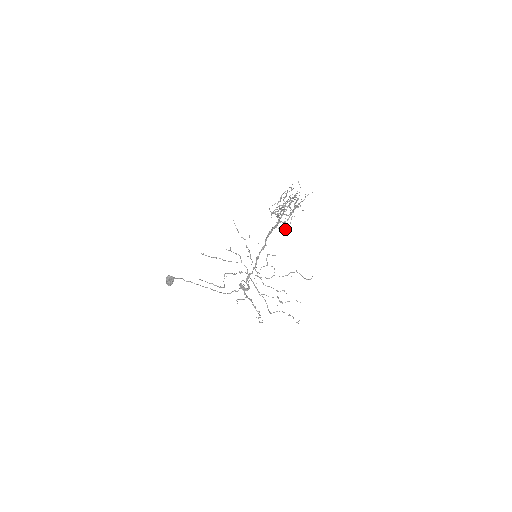
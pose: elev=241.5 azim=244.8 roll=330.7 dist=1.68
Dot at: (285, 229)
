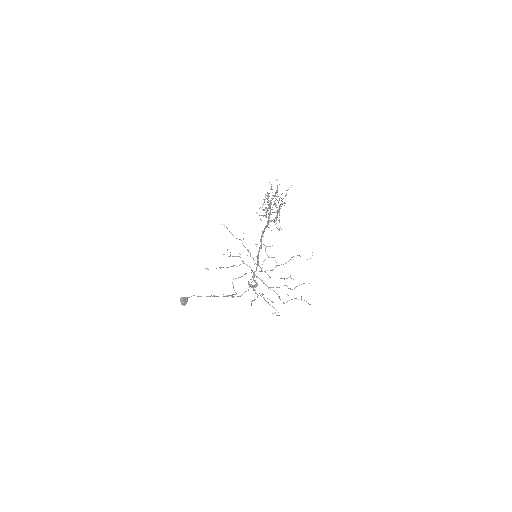
Dot at: (276, 227)
